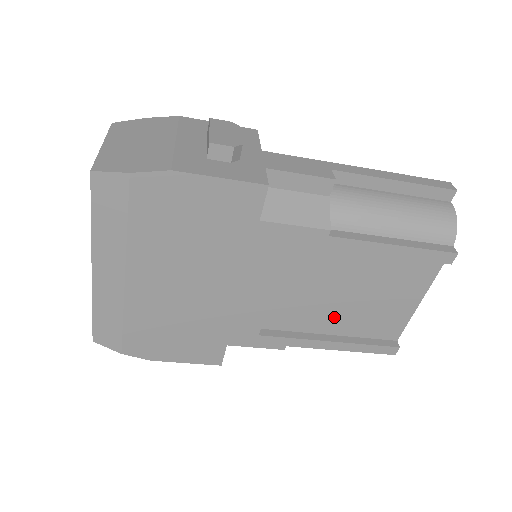
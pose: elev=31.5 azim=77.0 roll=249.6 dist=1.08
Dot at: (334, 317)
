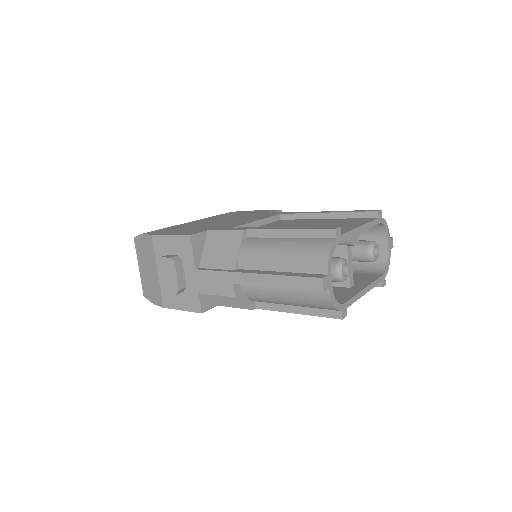
Dot at: occluded
